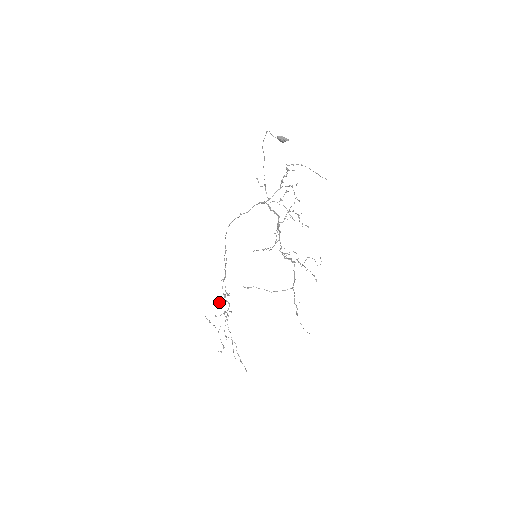
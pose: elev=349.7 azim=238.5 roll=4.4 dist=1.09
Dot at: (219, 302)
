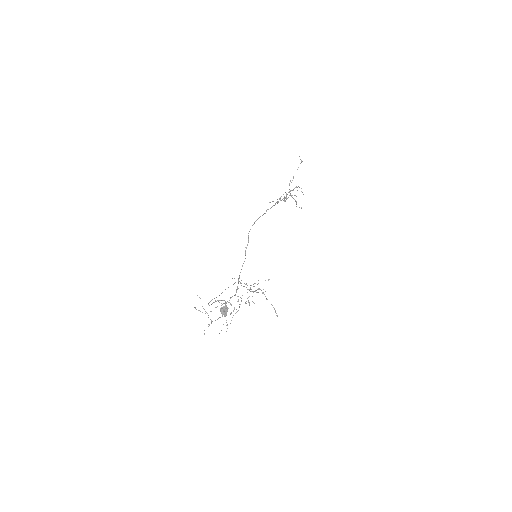
Dot at: occluded
